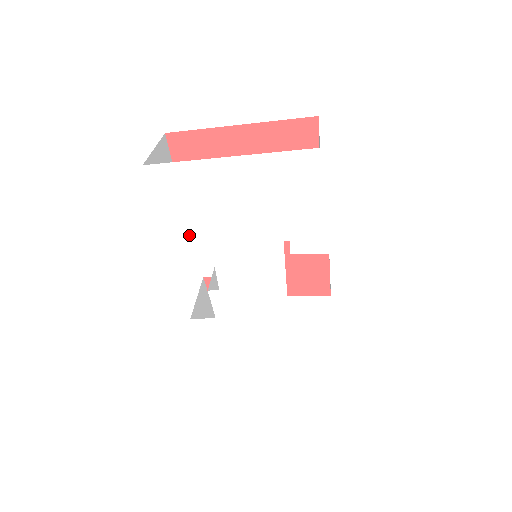
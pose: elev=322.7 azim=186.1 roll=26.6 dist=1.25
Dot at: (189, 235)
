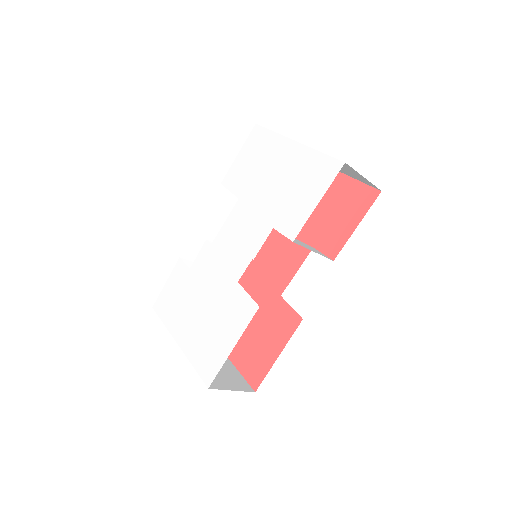
Dot at: (235, 186)
